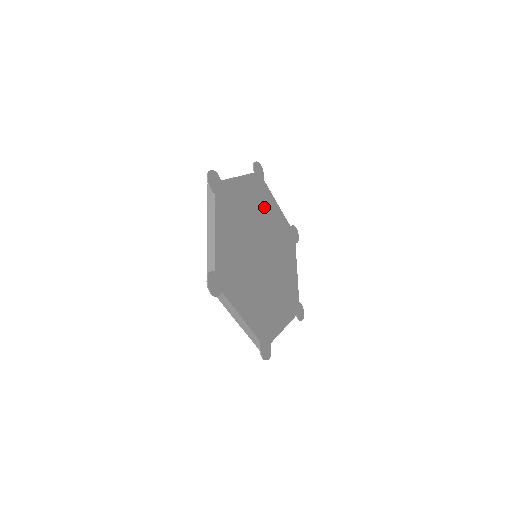
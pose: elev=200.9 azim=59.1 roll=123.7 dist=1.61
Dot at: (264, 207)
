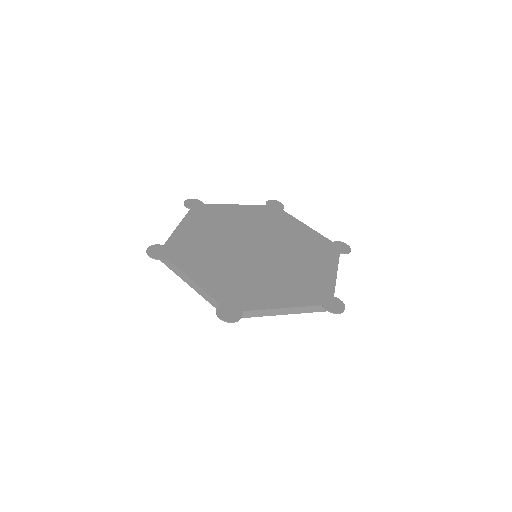
Dot at: (275, 224)
